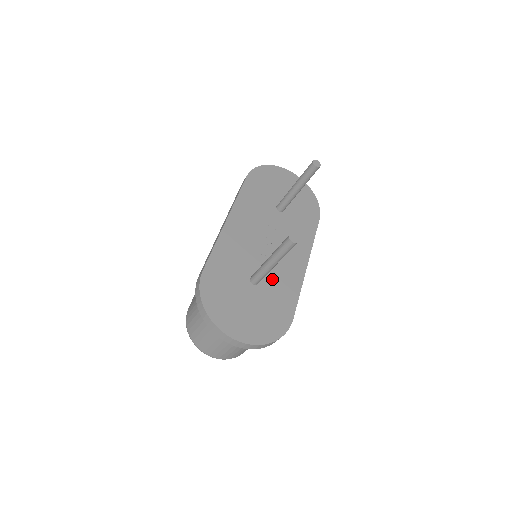
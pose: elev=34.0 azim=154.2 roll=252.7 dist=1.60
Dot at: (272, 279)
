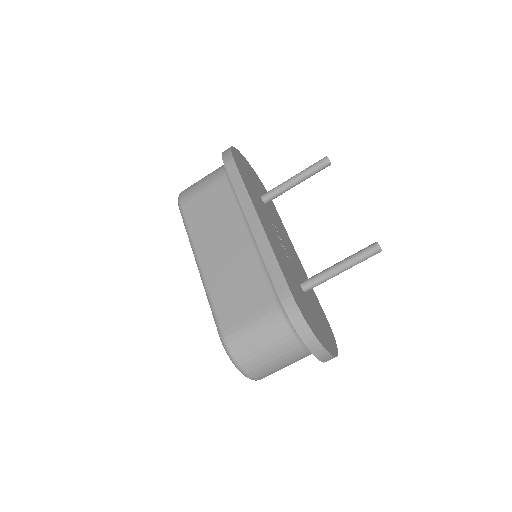
Dot at: occluded
